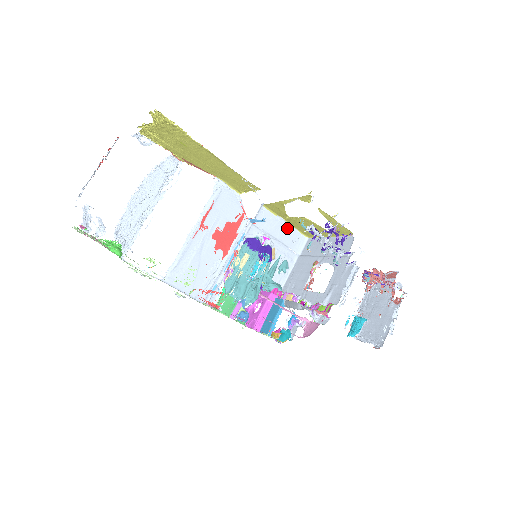
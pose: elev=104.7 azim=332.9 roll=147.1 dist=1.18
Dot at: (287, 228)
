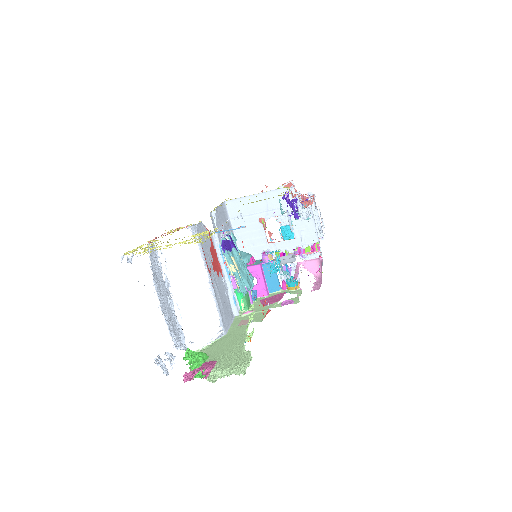
Dot at: (219, 209)
